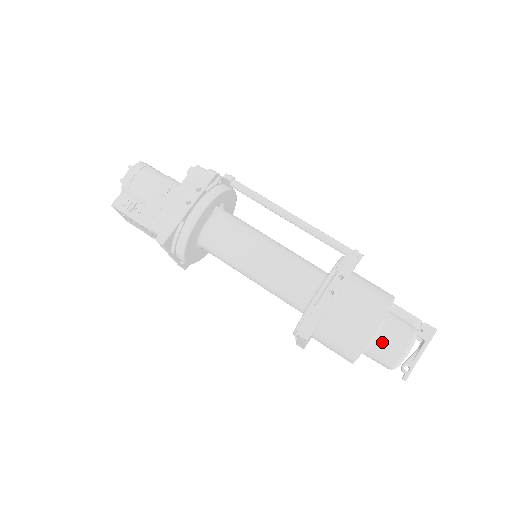
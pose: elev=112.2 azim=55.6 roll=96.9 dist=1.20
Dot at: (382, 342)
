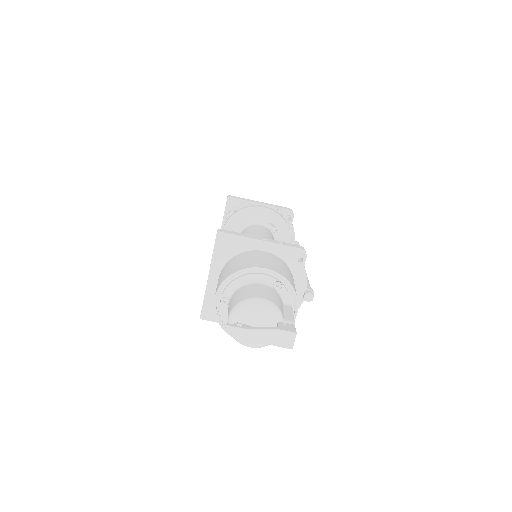
Dot at: (251, 287)
